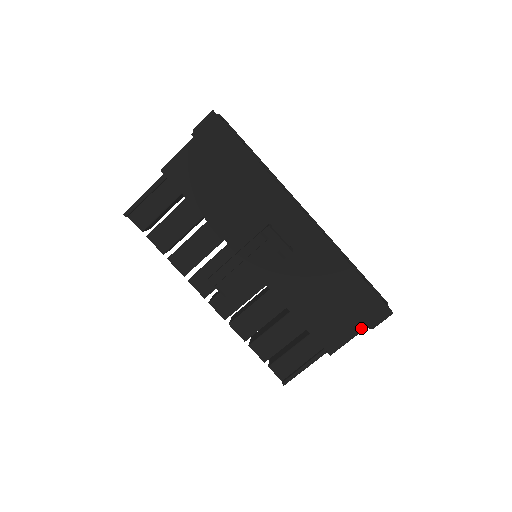
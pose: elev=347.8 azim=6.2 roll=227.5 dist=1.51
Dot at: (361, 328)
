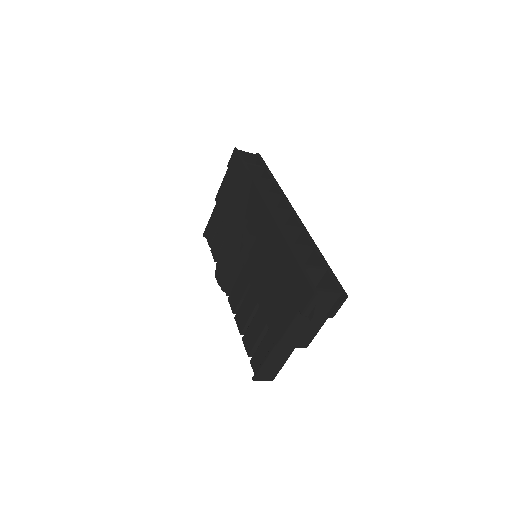
Dot at: (294, 314)
